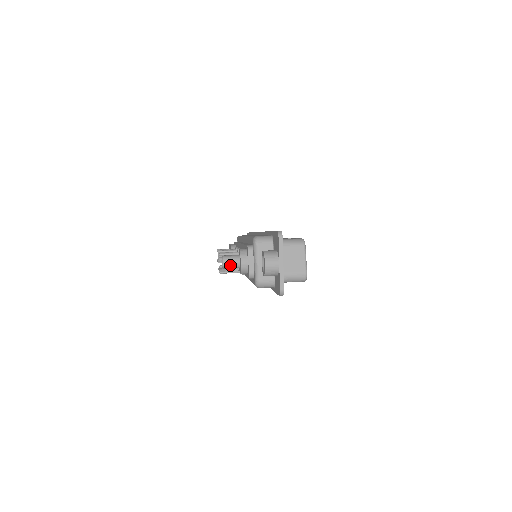
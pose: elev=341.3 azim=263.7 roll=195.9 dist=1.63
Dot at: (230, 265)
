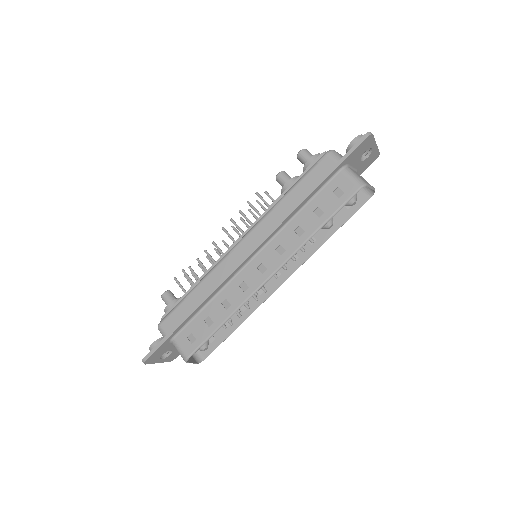
Dot at: occluded
